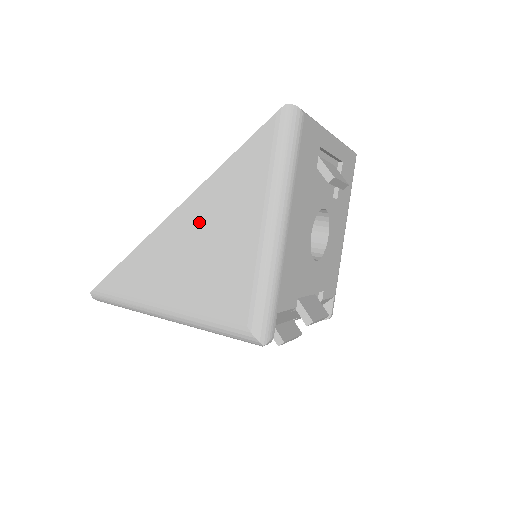
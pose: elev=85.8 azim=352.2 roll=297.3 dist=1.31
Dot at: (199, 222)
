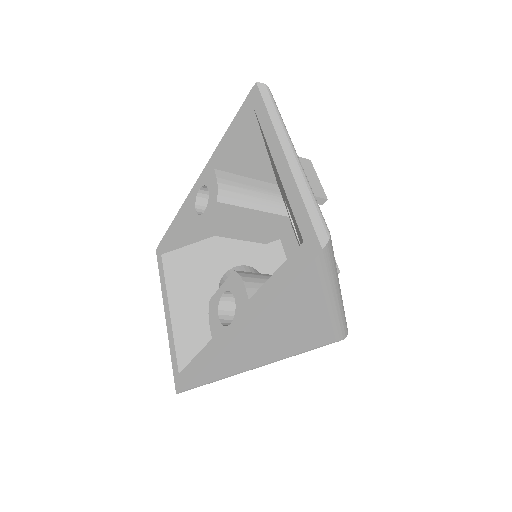
Dot at: (265, 333)
